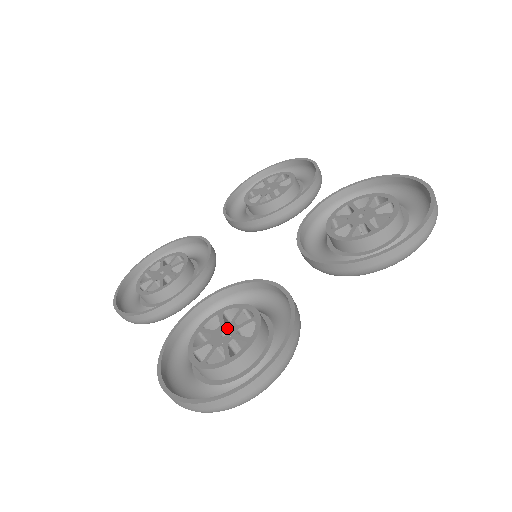
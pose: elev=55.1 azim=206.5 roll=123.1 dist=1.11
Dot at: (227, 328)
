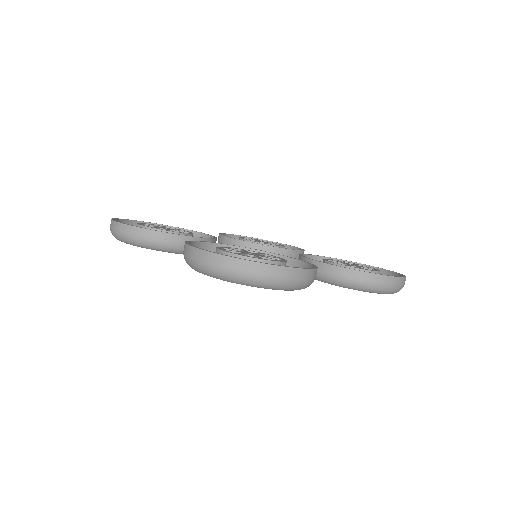
Dot at: (254, 253)
